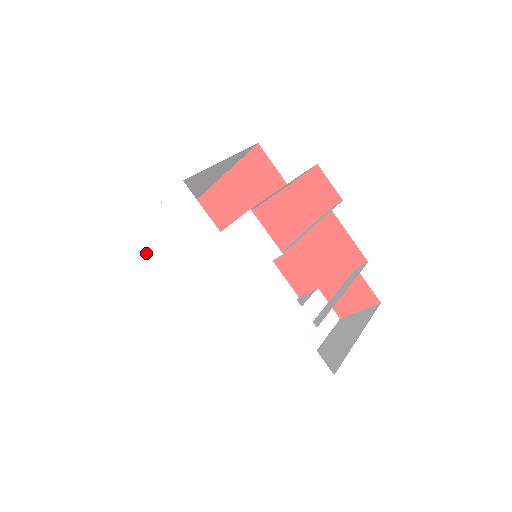
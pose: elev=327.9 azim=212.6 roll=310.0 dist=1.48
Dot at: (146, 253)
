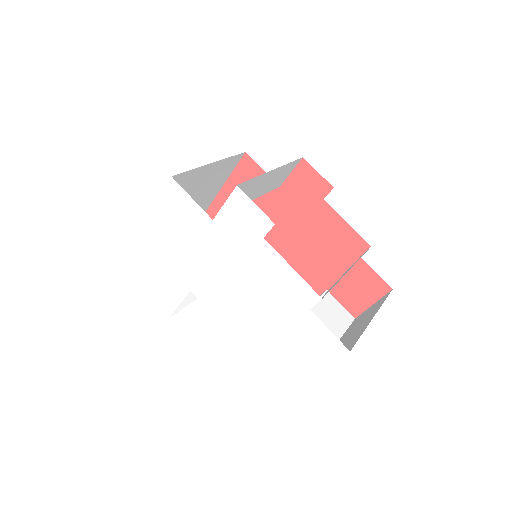
Dot at: (146, 268)
